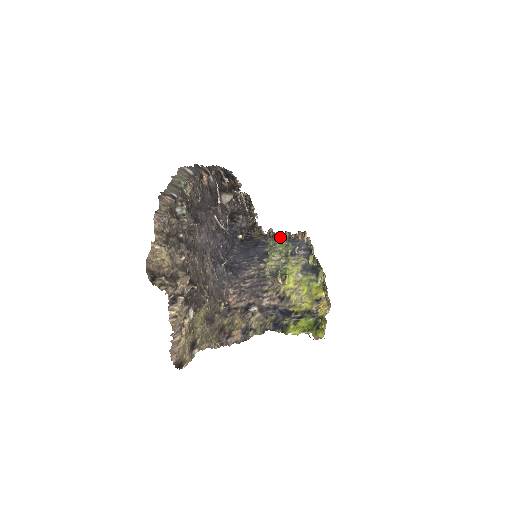
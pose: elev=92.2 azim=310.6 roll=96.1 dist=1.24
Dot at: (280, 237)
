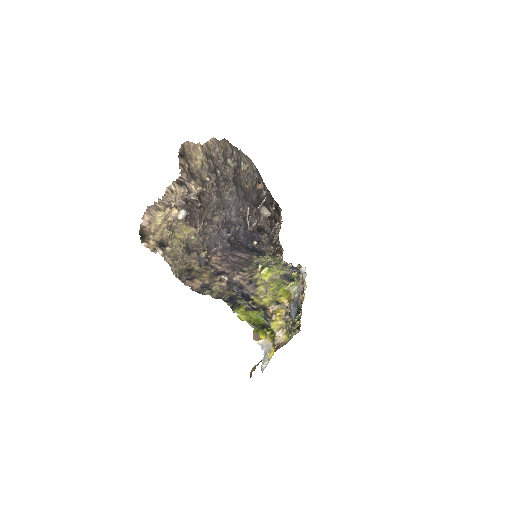
Dot at: occluded
